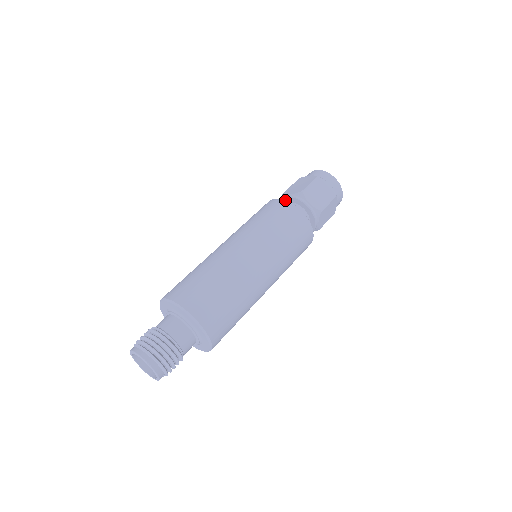
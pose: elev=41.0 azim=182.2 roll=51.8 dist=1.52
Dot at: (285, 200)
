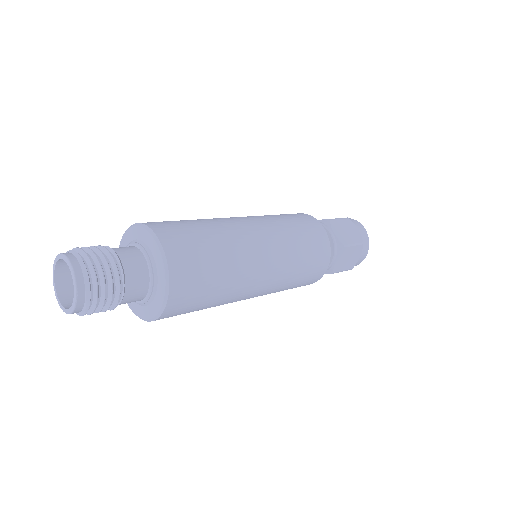
Dot at: occluded
